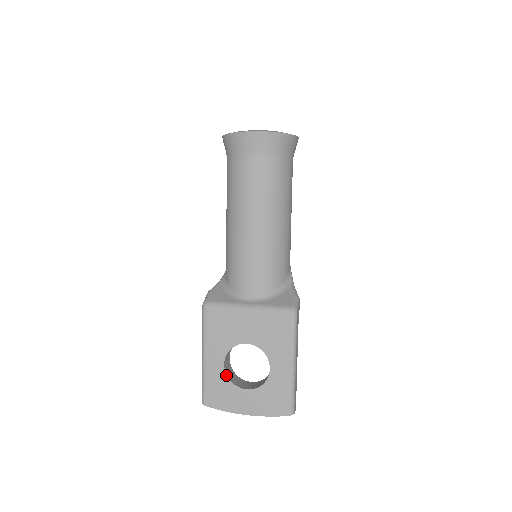
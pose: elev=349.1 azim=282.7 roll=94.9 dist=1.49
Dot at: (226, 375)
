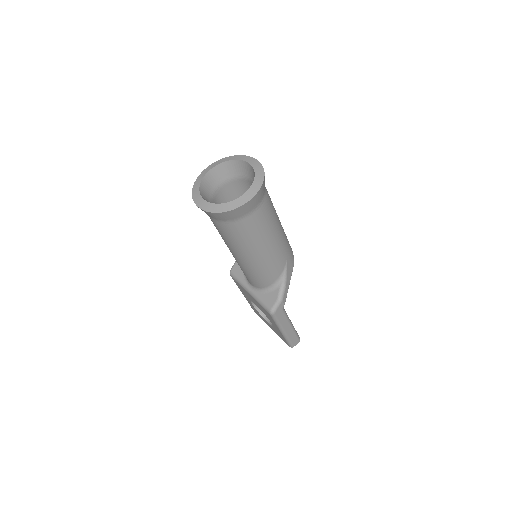
Dot at: (255, 308)
